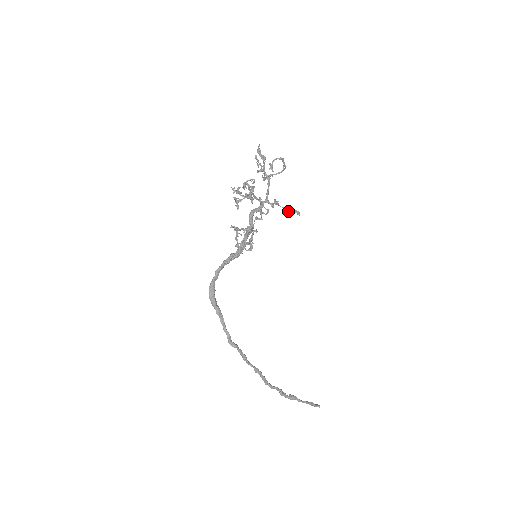
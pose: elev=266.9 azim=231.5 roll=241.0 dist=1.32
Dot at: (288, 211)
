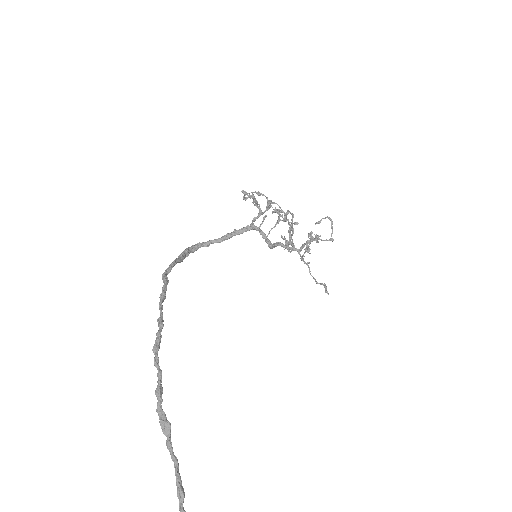
Dot at: (316, 281)
